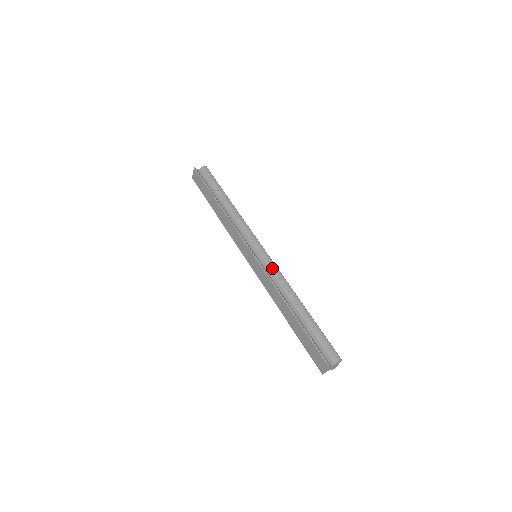
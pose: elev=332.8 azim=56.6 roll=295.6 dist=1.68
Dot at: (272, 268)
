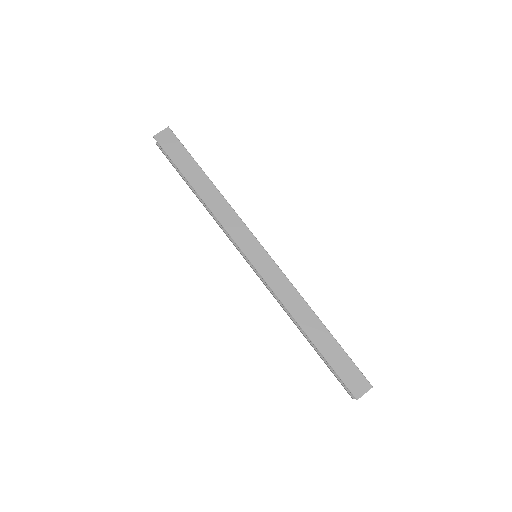
Dot at: occluded
